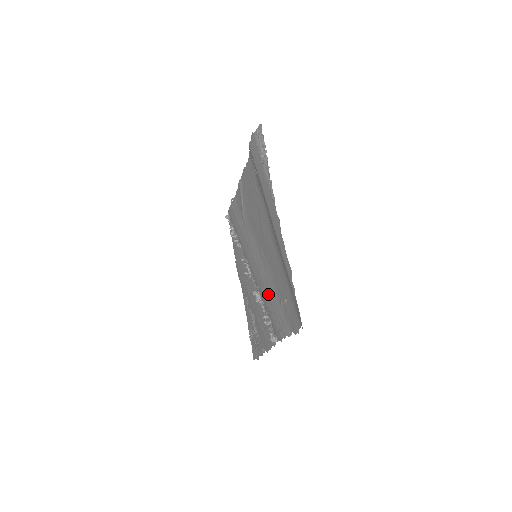
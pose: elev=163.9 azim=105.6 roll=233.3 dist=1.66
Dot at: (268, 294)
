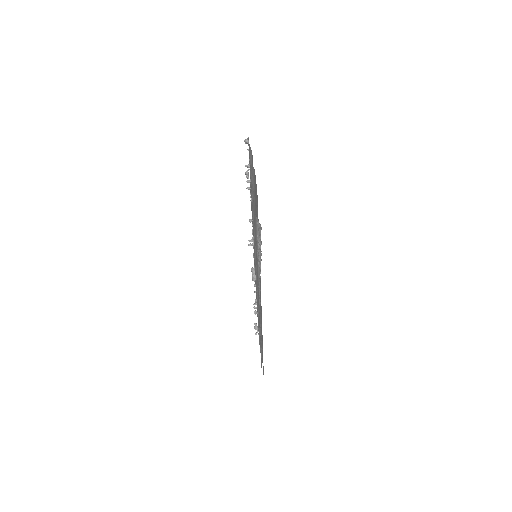
Dot at: (257, 303)
